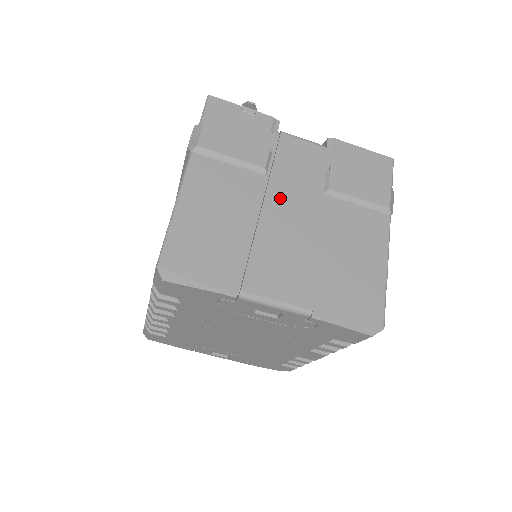
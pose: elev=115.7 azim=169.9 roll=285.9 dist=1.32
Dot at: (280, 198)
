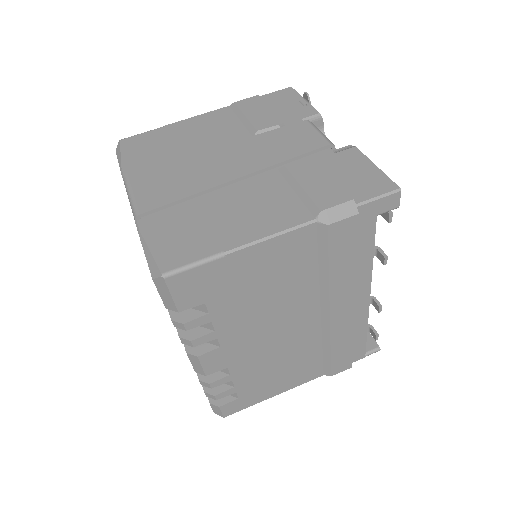
Dot at: (236, 150)
